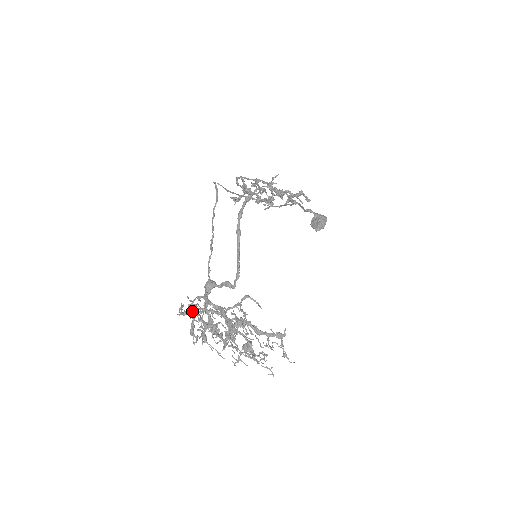
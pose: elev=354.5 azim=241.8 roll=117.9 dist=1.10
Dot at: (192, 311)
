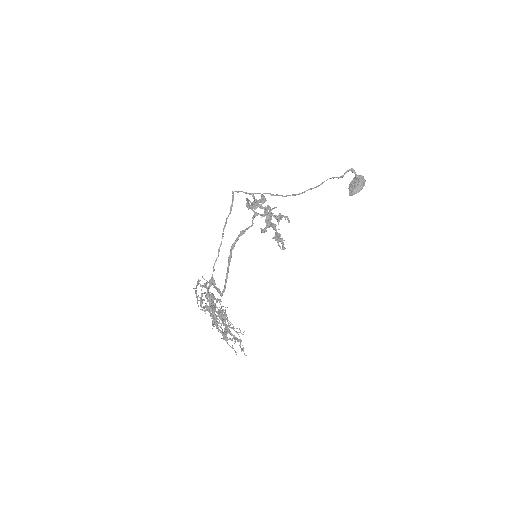
Dot at: occluded
